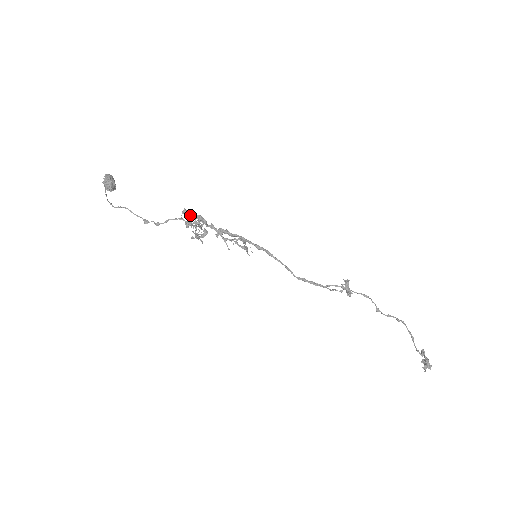
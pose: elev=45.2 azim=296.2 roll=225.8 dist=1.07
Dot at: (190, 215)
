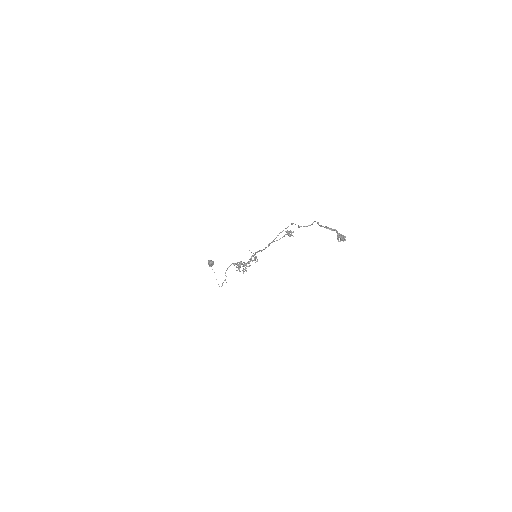
Dot at: occluded
